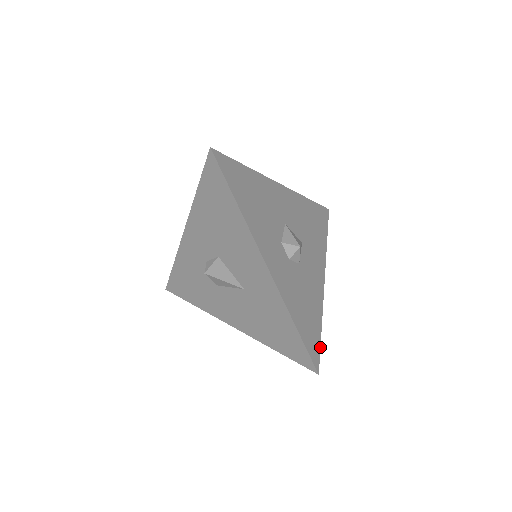
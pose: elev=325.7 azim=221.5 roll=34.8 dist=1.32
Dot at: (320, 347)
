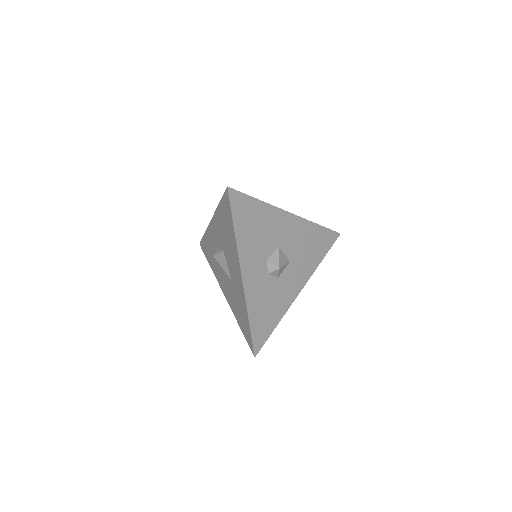
Dot at: occluded
